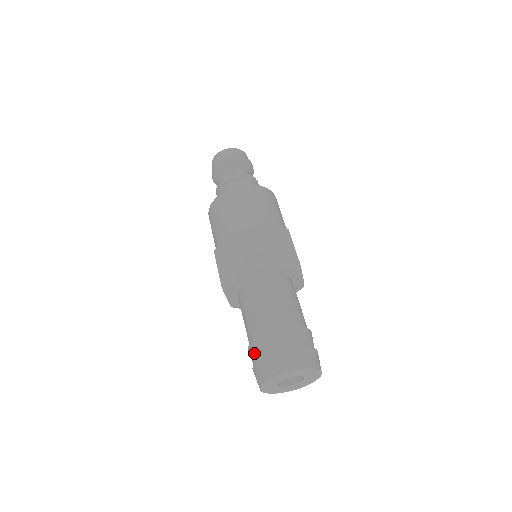
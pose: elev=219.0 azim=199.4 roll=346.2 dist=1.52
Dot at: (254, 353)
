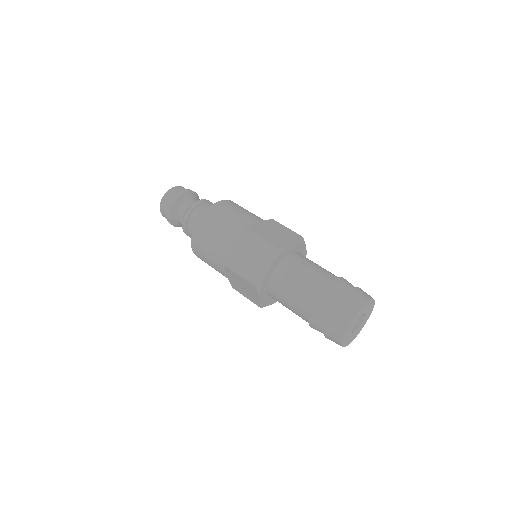
Dot at: (320, 317)
